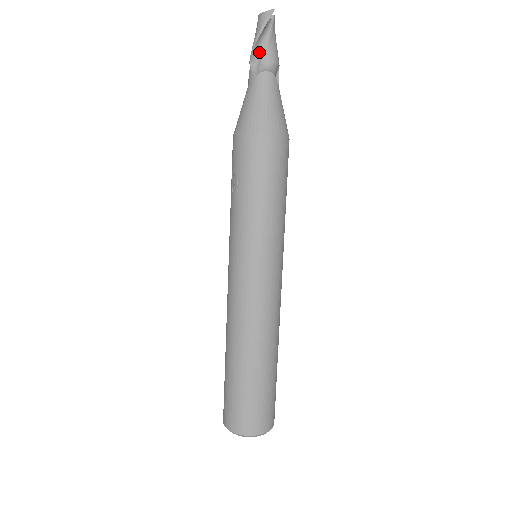
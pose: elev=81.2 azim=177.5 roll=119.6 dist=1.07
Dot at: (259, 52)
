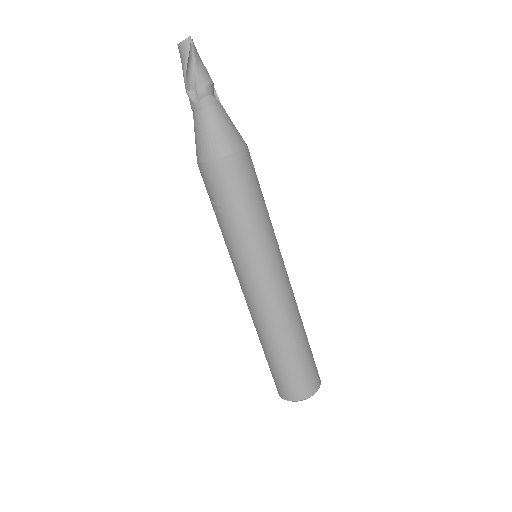
Dot at: (191, 79)
